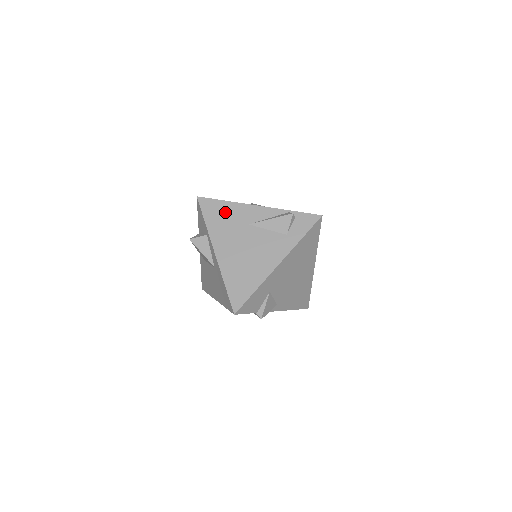
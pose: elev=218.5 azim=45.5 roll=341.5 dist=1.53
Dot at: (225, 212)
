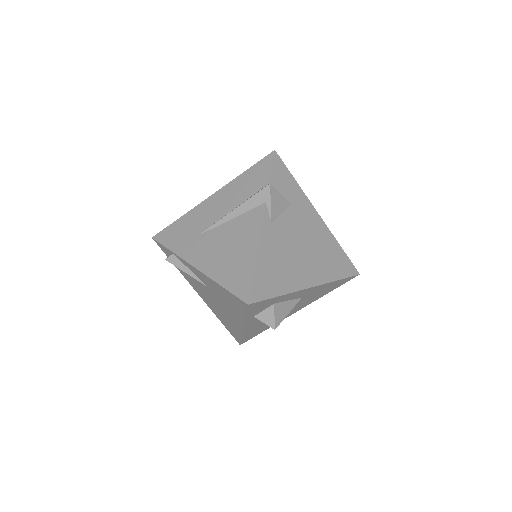
Dot at: occluded
